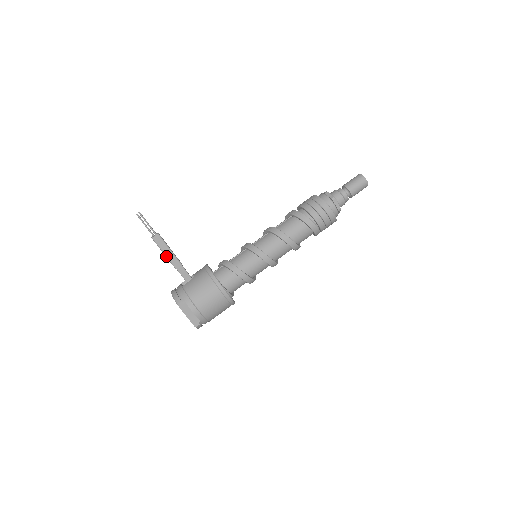
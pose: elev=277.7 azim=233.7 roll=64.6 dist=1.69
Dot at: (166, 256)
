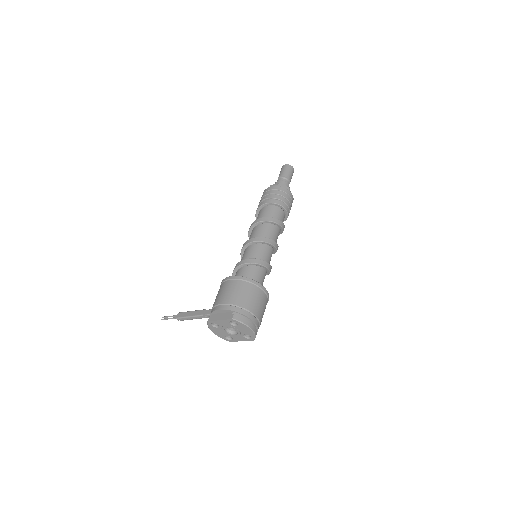
Dot at: (191, 317)
